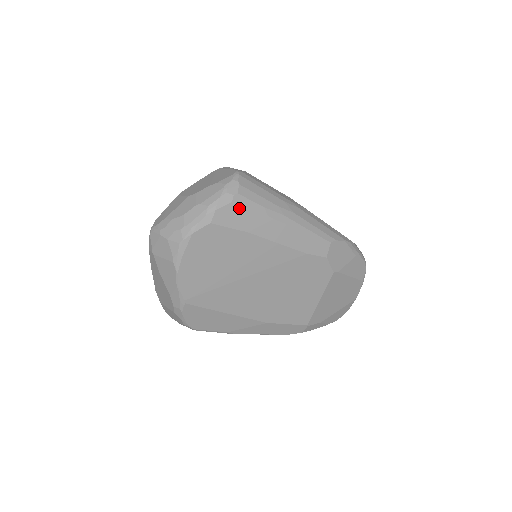
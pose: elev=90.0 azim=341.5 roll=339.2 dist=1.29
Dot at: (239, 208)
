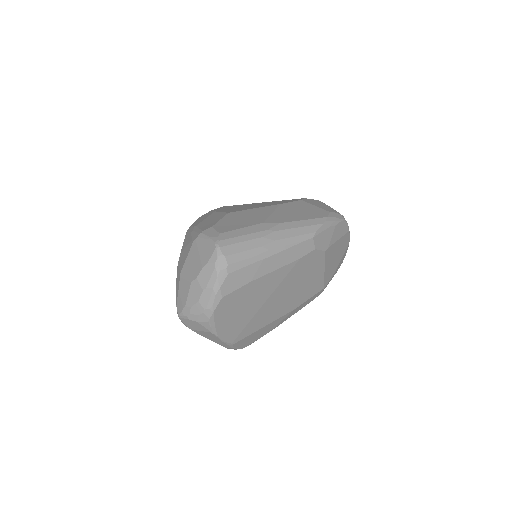
Dot at: (235, 273)
